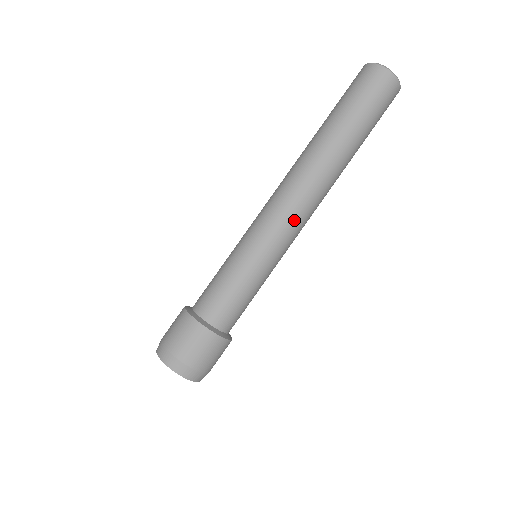
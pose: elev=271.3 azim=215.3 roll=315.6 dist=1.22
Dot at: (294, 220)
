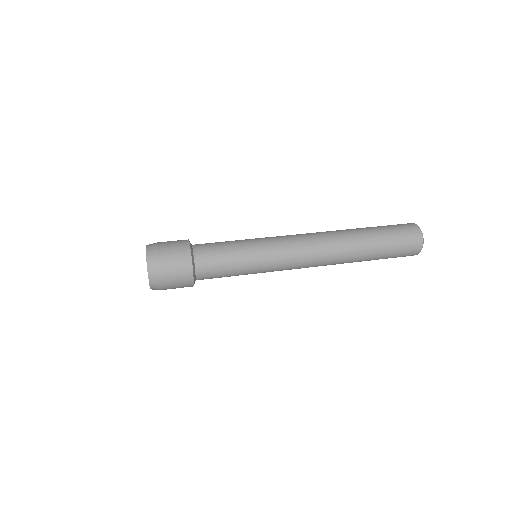
Dot at: (293, 236)
